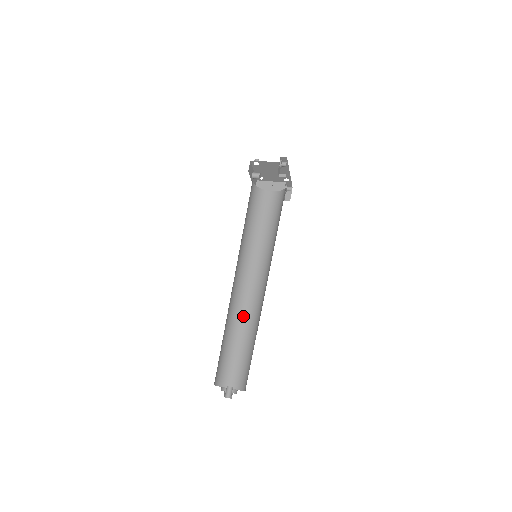
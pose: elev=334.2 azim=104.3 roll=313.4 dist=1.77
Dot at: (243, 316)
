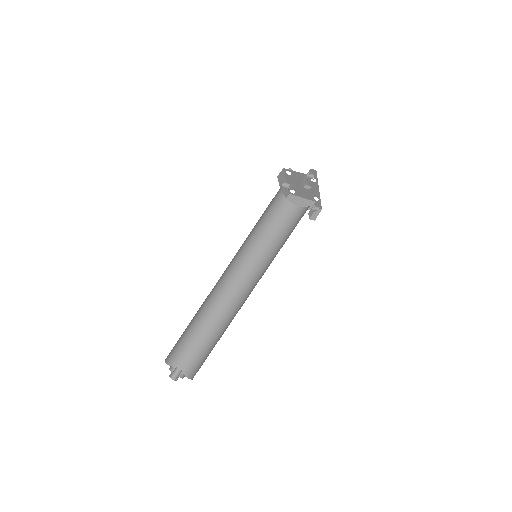
Dot at: (223, 310)
